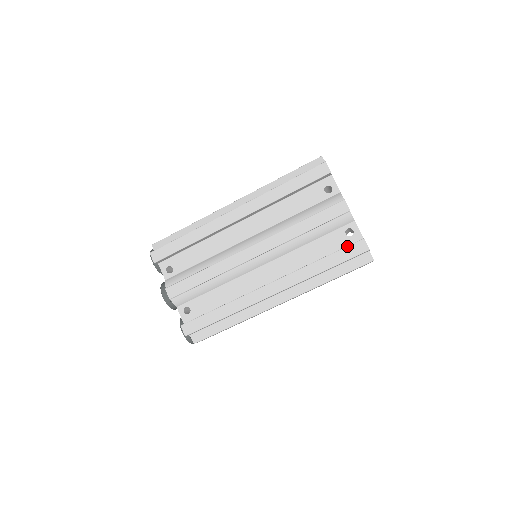
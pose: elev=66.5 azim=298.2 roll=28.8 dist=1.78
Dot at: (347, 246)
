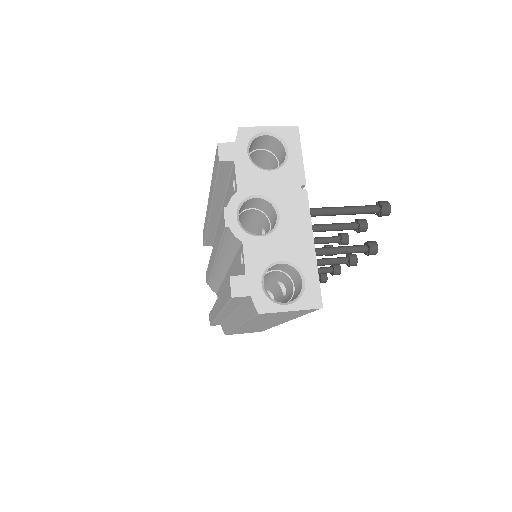
Dot at: occluded
